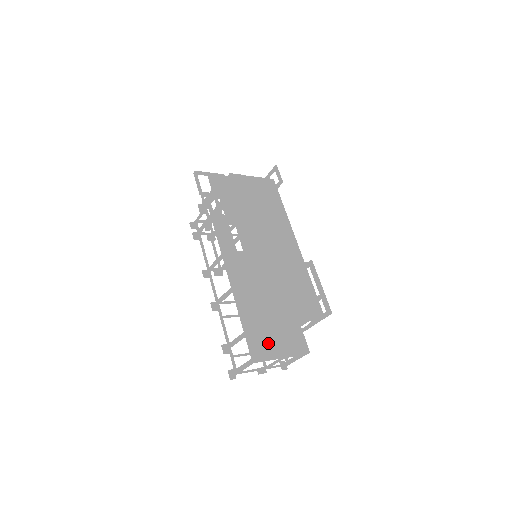
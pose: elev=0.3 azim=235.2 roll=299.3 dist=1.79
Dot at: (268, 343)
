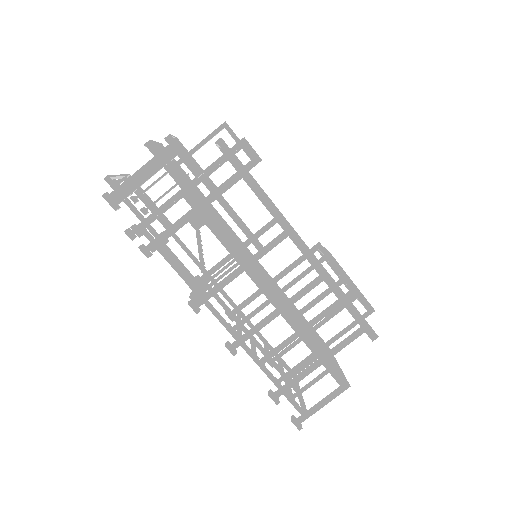
Dot at: (332, 359)
